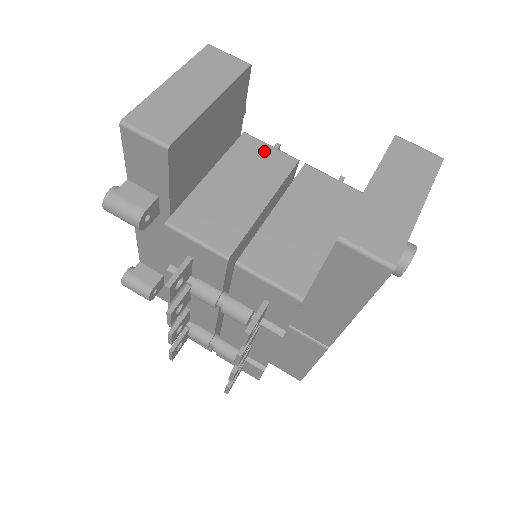
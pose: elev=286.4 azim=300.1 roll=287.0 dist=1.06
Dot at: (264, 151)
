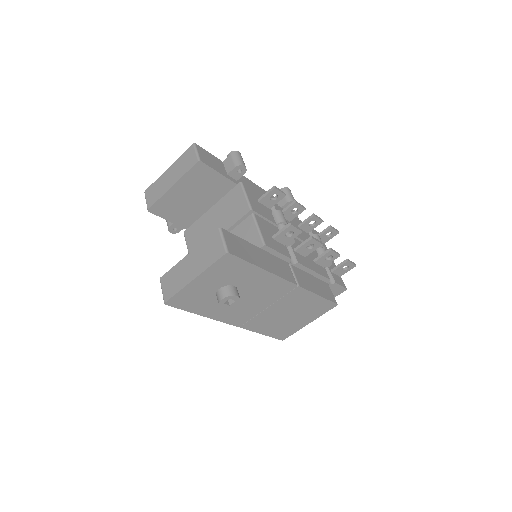
Dot at: (240, 199)
